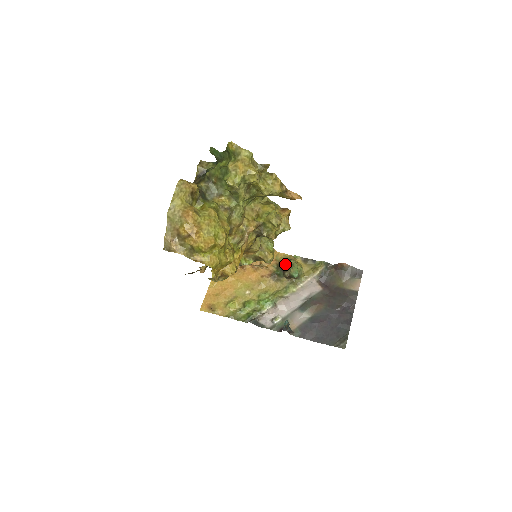
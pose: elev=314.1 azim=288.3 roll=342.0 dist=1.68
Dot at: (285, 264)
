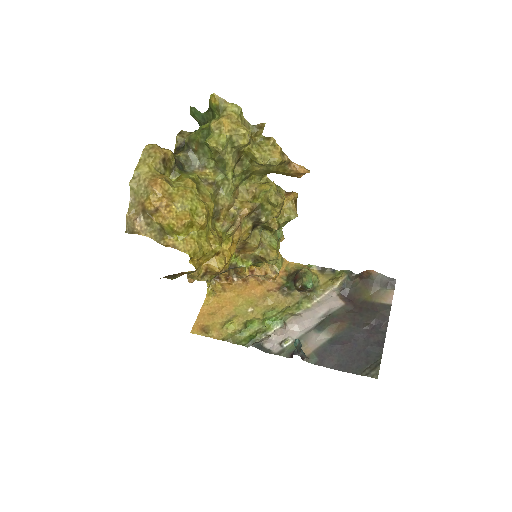
Dot at: (296, 273)
